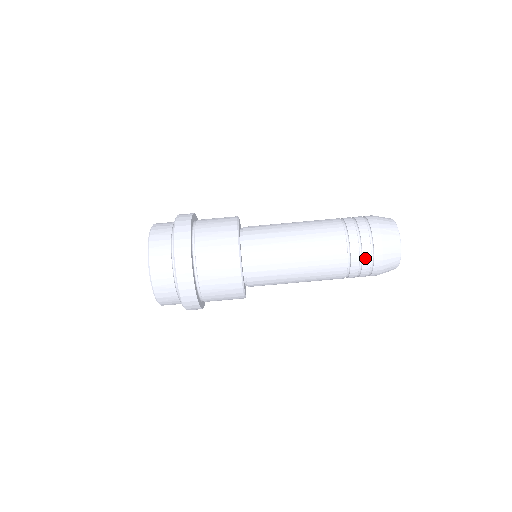
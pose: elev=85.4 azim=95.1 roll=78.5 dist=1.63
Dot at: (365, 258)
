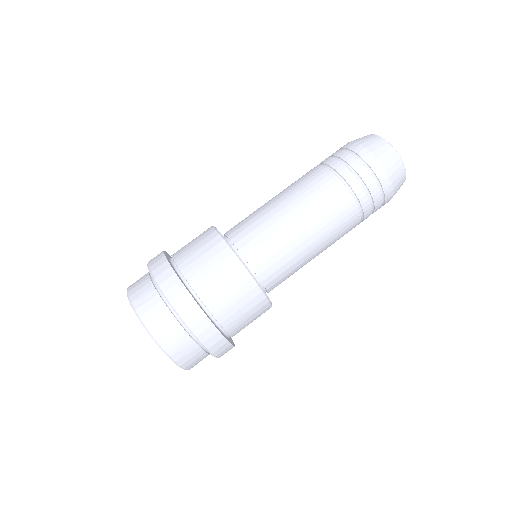
Dot at: (377, 204)
